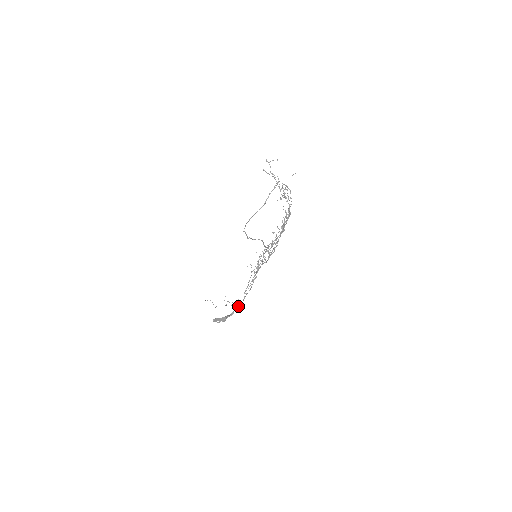
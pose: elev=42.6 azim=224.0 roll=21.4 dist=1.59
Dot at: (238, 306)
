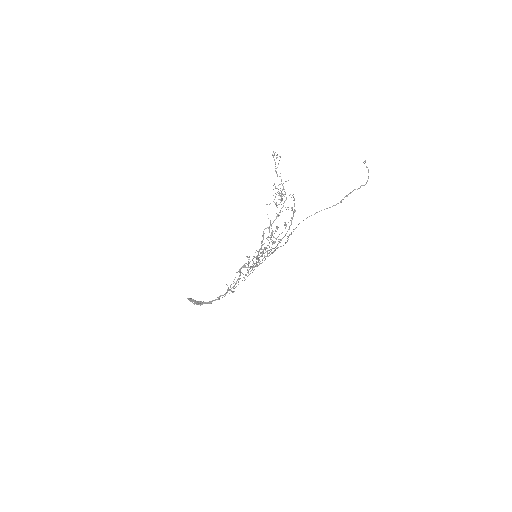
Dot at: (218, 298)
